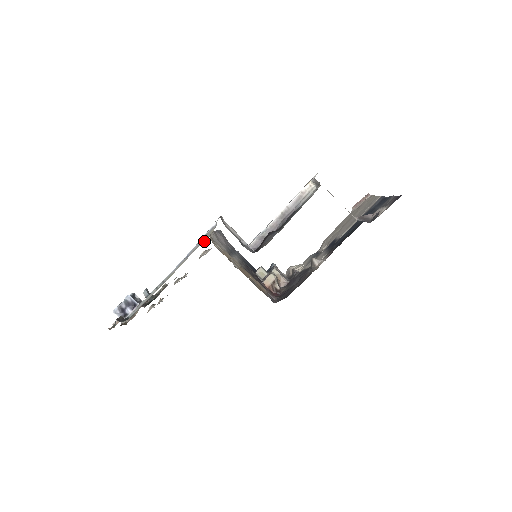
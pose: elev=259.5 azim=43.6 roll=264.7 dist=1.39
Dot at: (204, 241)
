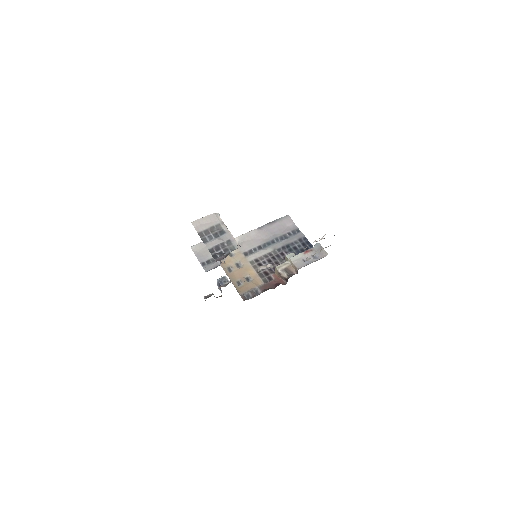
Dot at: occluded
